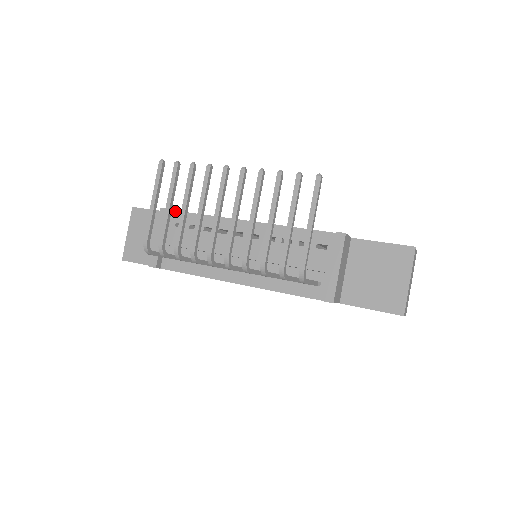
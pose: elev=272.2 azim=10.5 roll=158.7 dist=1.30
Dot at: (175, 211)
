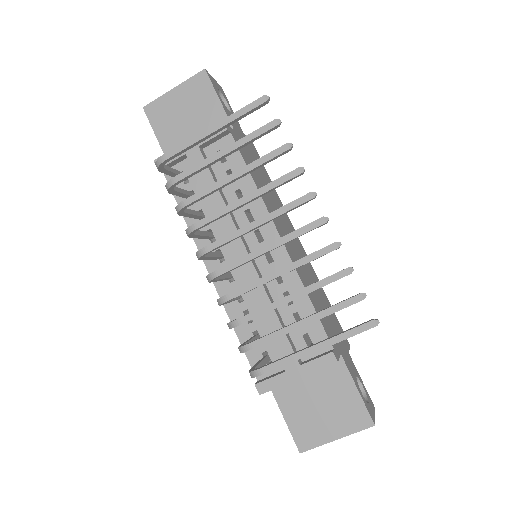
Dot at: (233, 138)
